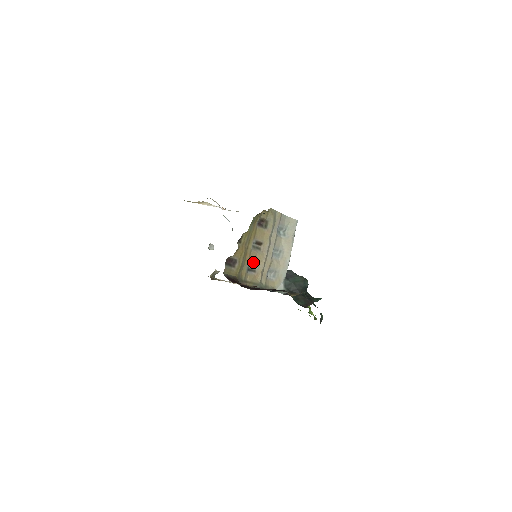
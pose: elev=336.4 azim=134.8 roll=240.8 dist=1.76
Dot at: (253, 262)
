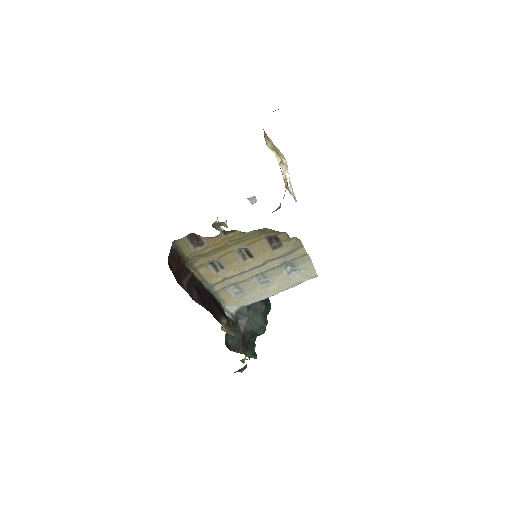
Dot at: (224, 262)
